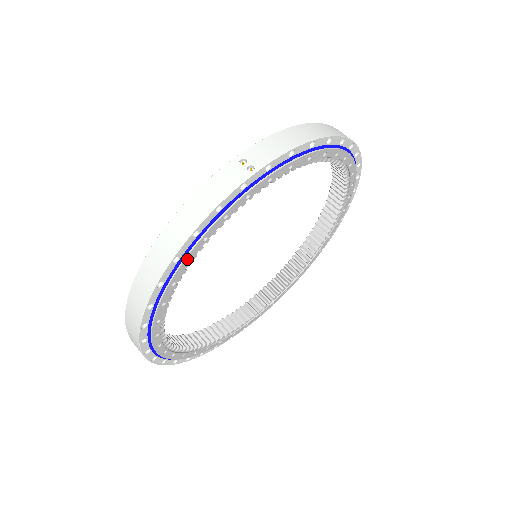
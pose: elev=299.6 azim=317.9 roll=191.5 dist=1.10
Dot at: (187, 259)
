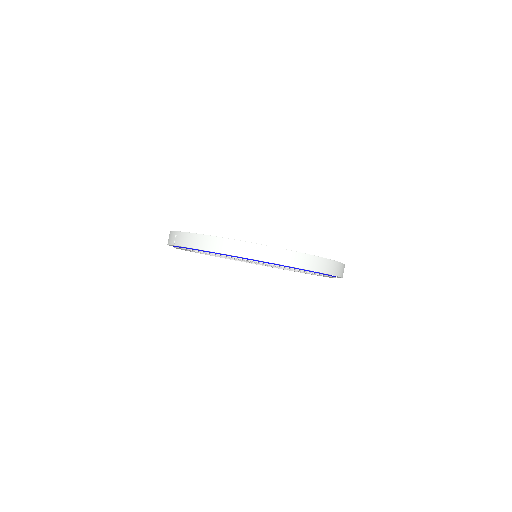
Dot at: occluded
